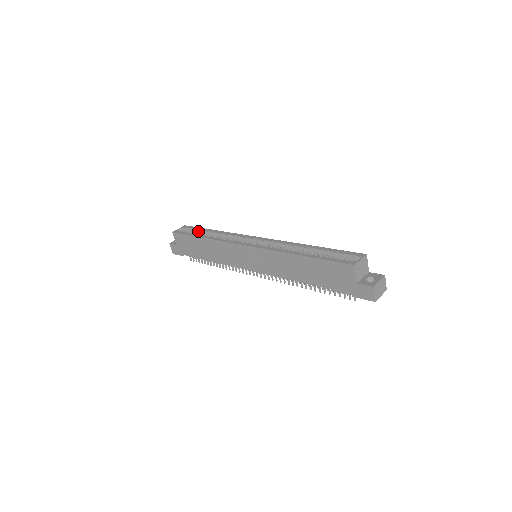
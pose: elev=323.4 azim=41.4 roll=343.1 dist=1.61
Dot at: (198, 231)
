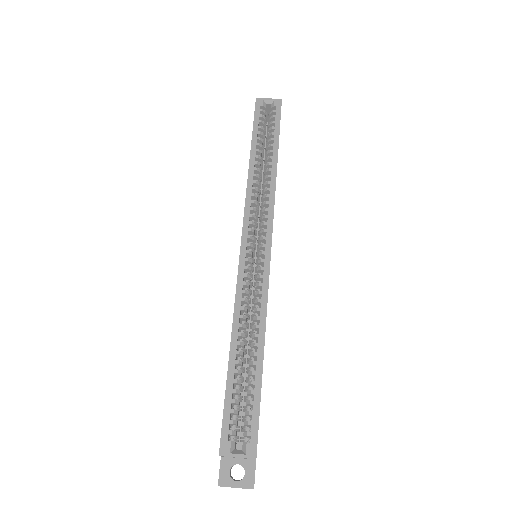
Dot at: (270, 134)
